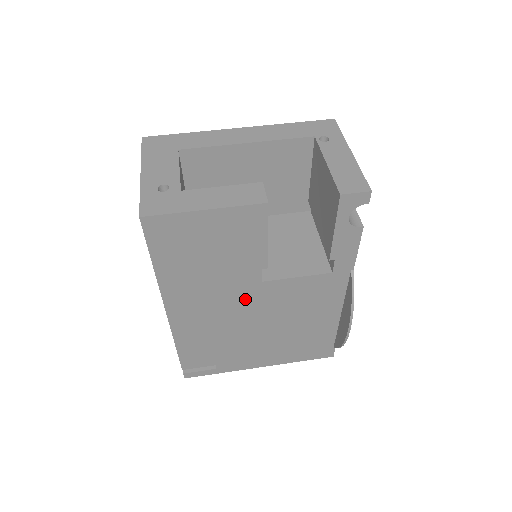
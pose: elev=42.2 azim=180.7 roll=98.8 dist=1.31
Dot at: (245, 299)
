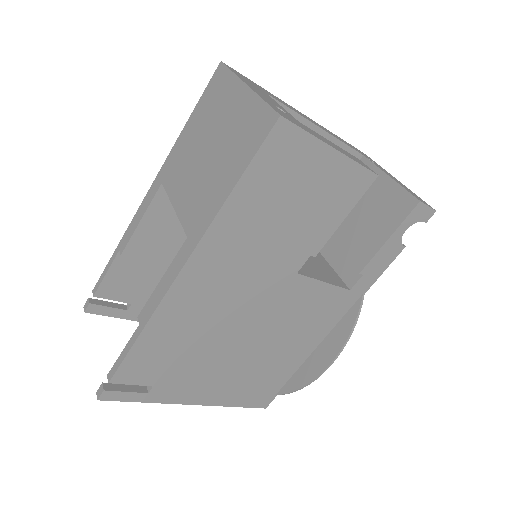
Dot at: (265, 291)
